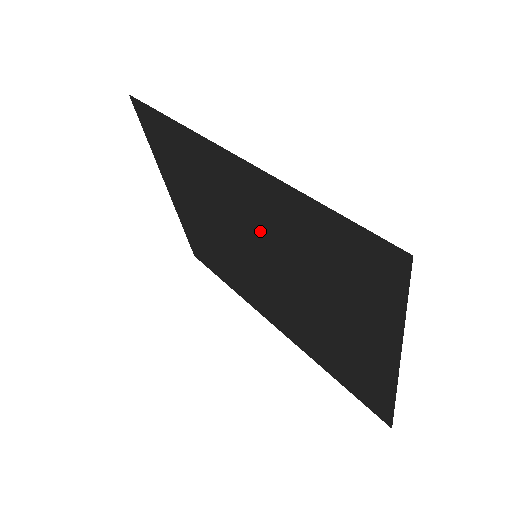
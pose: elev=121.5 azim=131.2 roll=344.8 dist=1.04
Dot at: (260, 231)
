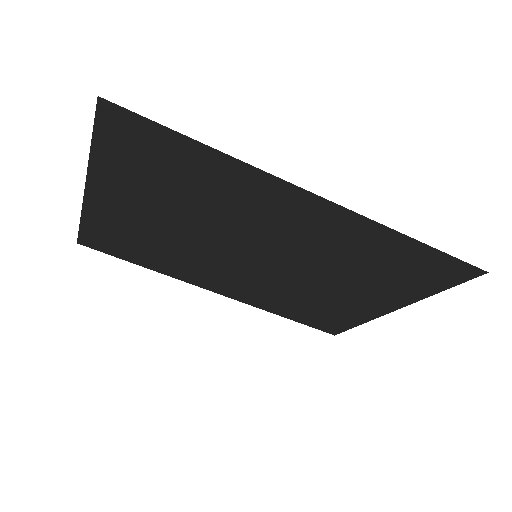
Dot at: (294, 244)
